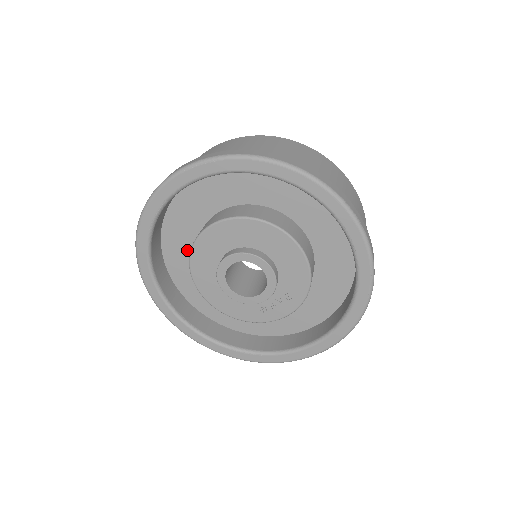
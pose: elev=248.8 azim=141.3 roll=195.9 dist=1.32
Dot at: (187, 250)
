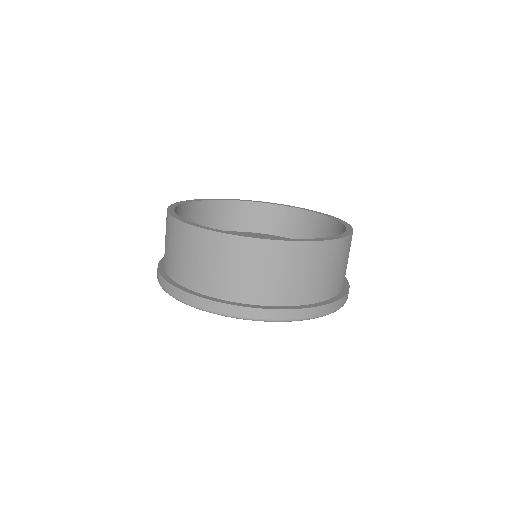
Dot at: occluded
